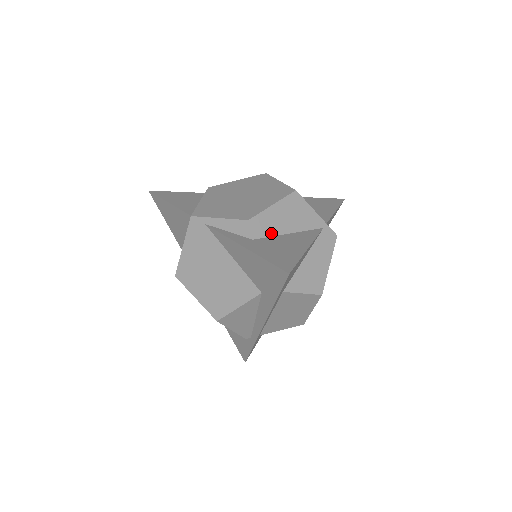
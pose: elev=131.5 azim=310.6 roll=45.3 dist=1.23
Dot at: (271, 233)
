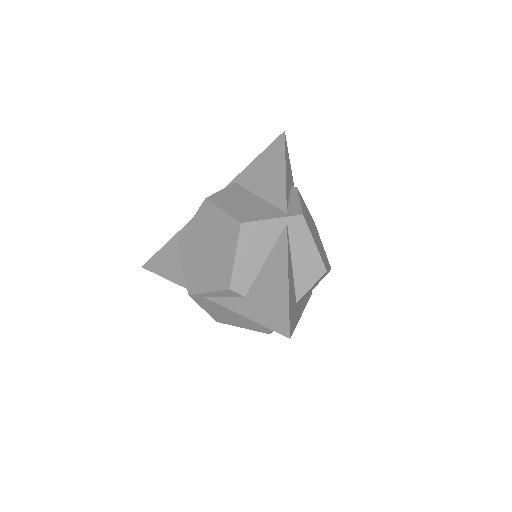
Dot at: (253, 277)
